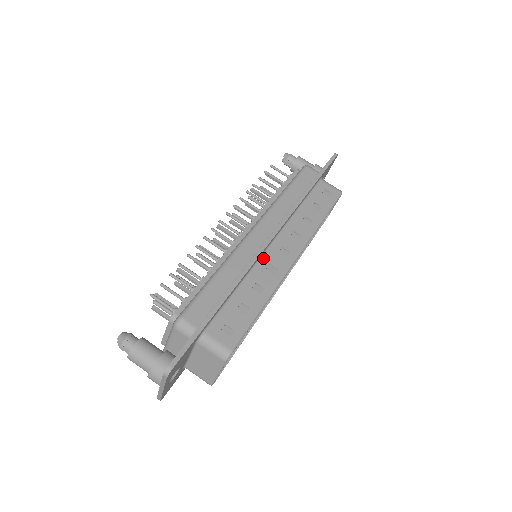
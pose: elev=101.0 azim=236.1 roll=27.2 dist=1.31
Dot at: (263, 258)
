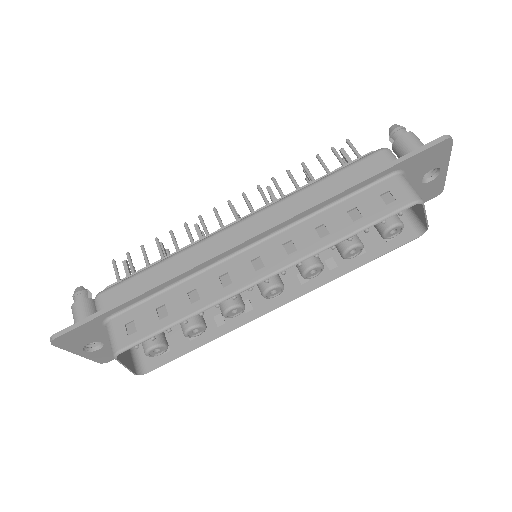
Dot at: (226, 262)
